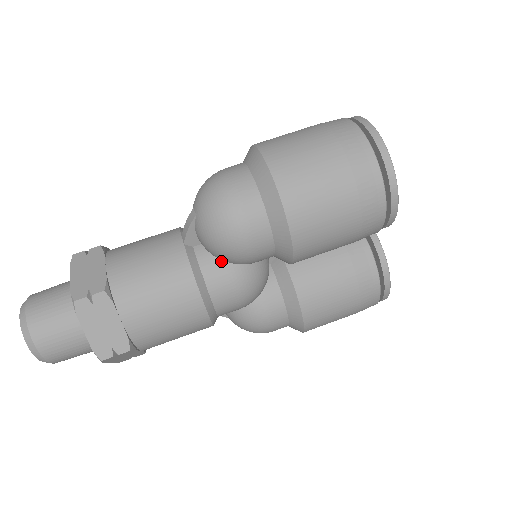
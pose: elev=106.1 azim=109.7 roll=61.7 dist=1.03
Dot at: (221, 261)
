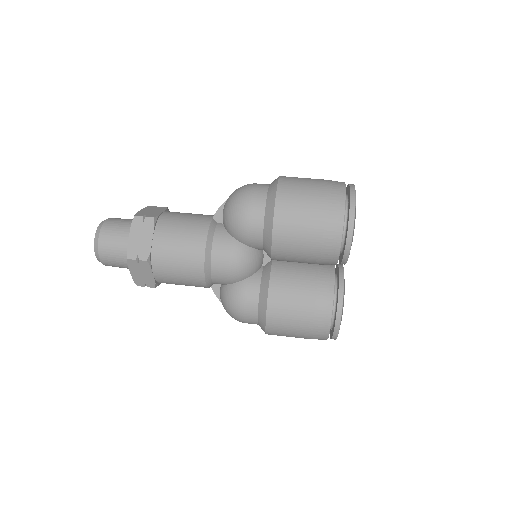
Dot at: (229, 234)
